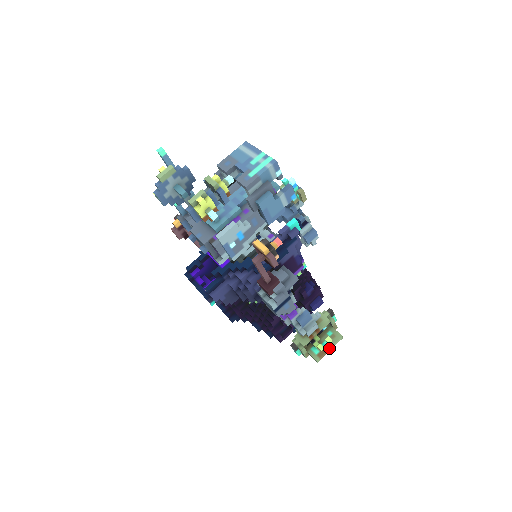
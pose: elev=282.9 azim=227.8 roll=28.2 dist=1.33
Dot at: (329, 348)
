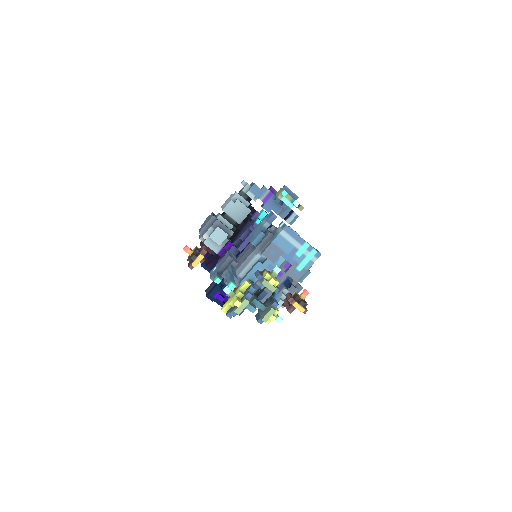
Dot at: occluded
